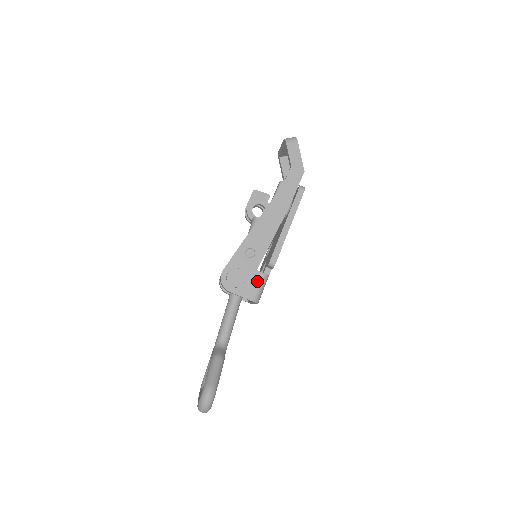
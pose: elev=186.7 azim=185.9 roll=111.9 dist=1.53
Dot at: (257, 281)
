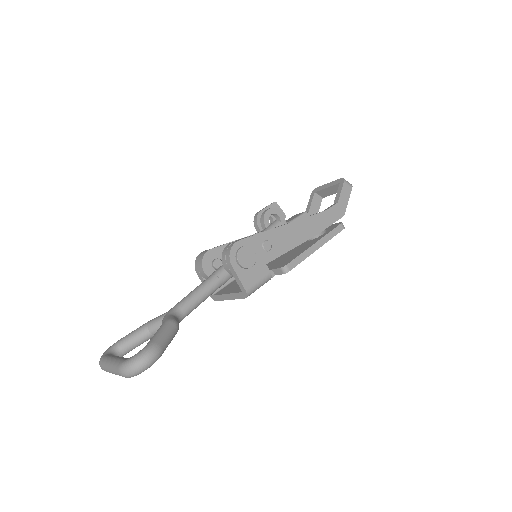
Dot at: (261, 275)
